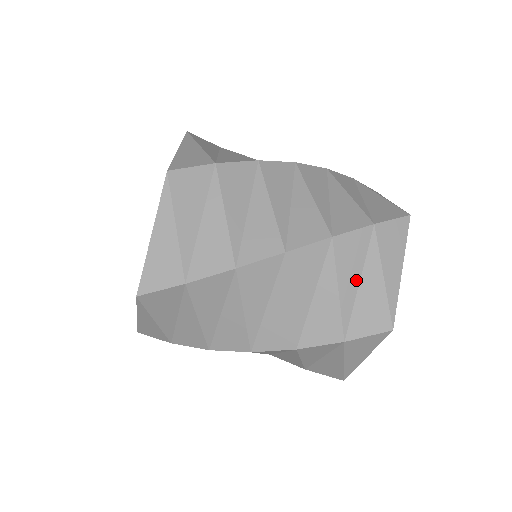
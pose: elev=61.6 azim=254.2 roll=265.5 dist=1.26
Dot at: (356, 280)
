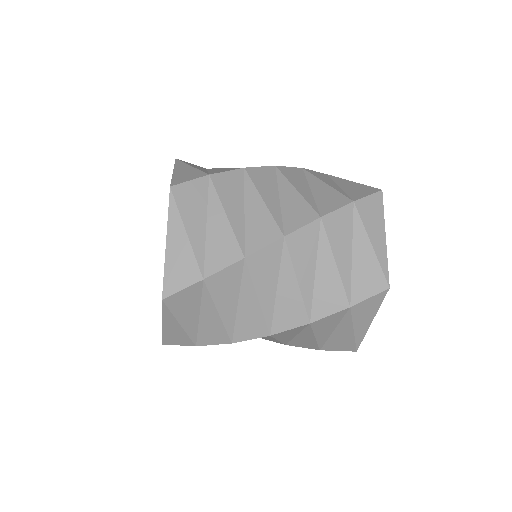
Dot at: (331, 330)
